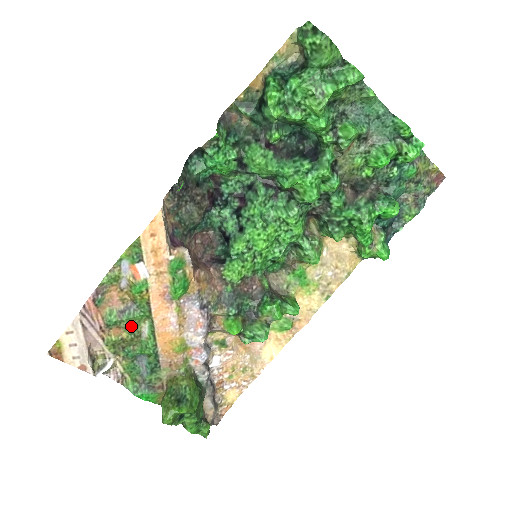
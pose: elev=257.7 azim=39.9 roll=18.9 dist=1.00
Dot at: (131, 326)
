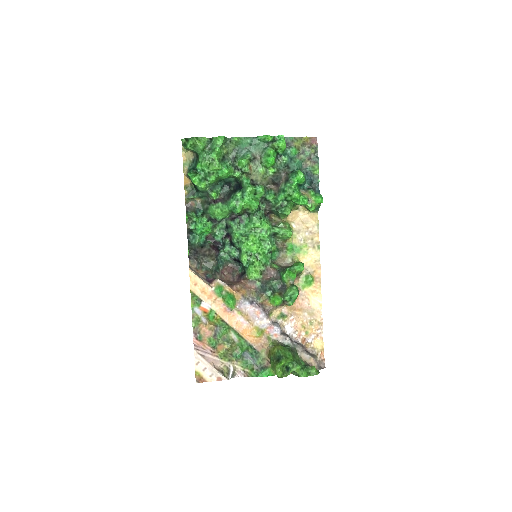
Dot at: (225, 340)
